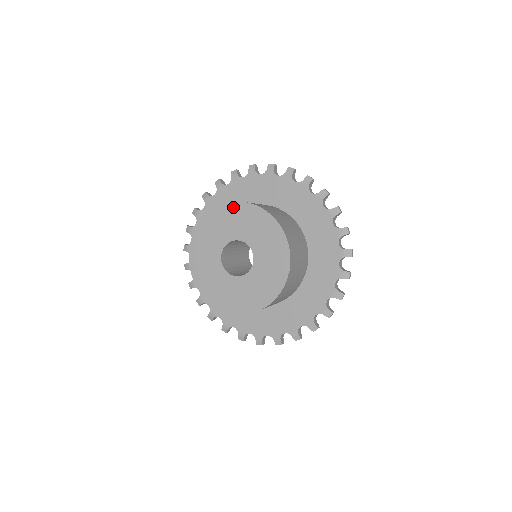
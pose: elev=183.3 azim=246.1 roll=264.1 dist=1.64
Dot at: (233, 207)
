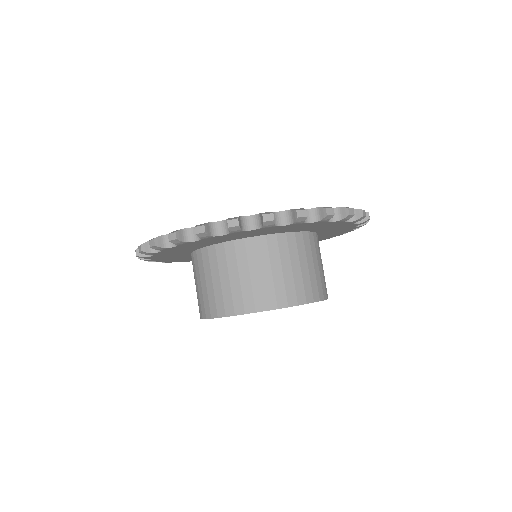
Dot at: occluded
